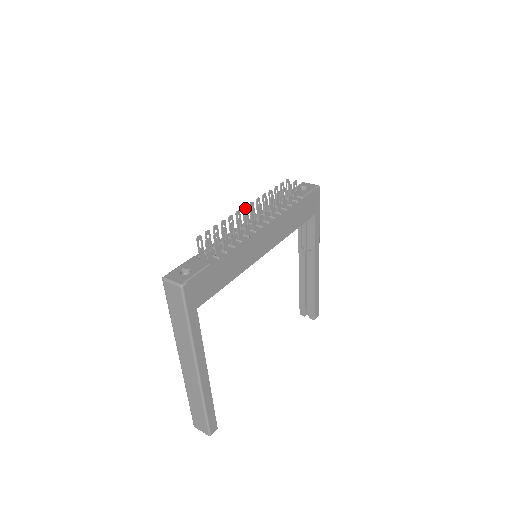
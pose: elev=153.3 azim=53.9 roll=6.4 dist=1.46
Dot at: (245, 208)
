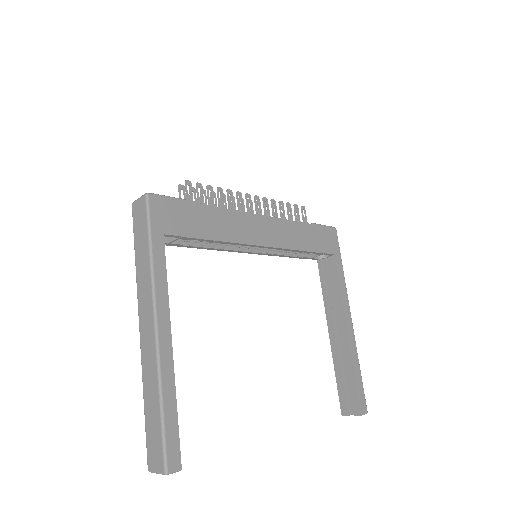
Dot at: occluded
